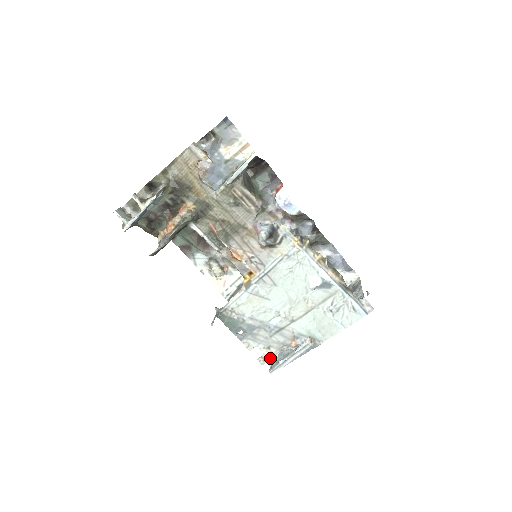
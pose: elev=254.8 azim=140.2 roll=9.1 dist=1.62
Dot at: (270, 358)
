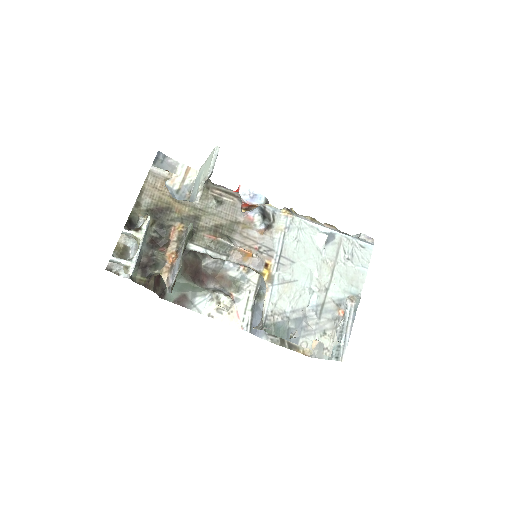
Dot at: (332, 343)
